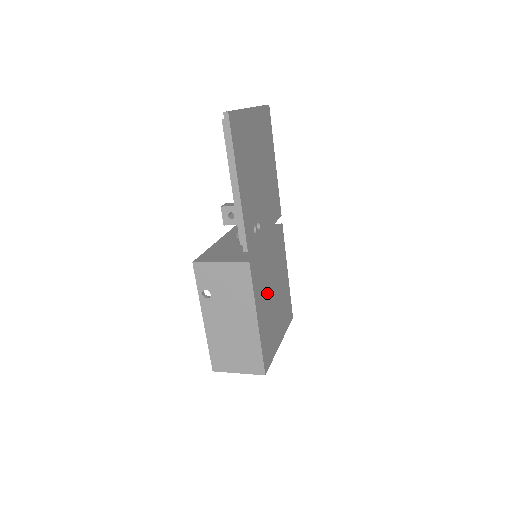
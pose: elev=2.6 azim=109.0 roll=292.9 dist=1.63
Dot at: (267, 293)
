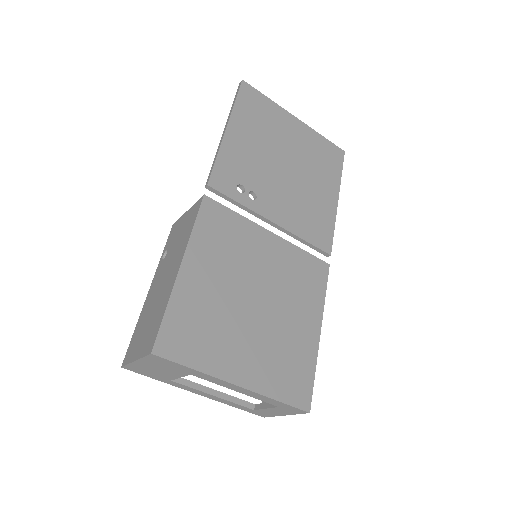
Dot at: (233, 274)
